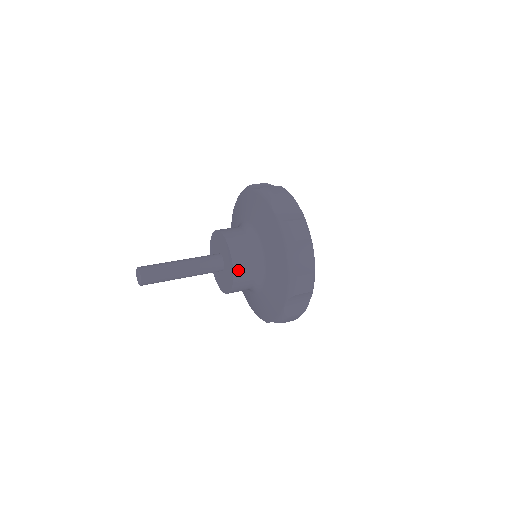
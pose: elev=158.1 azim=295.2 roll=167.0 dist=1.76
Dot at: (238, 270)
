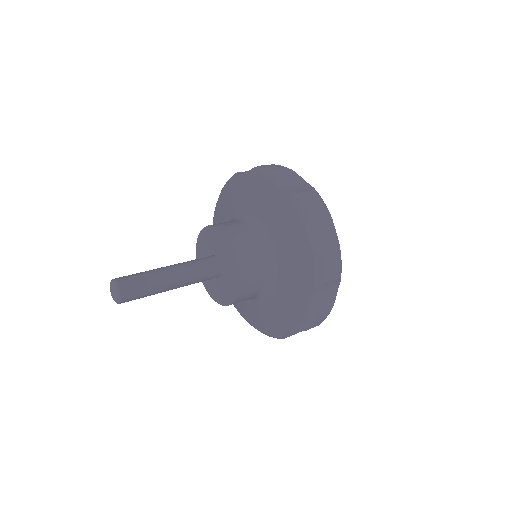
Dot at: (243, 292)
